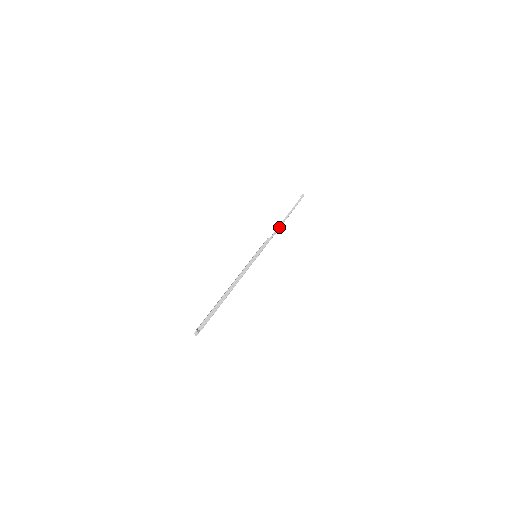
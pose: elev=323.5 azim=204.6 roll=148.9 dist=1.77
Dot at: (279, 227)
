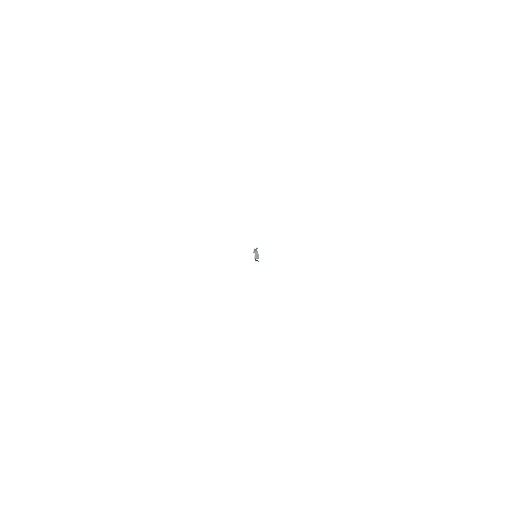
Dot at: occluded
